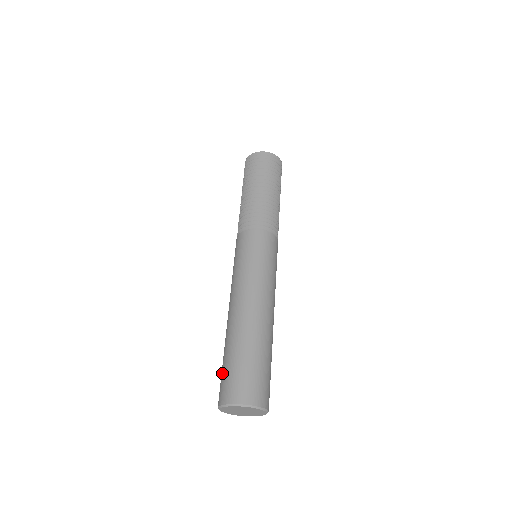
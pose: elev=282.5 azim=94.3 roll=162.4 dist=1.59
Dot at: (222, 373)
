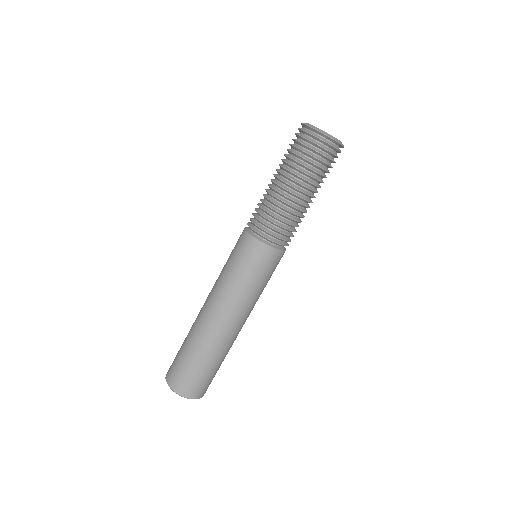
Dot at: (178, 359)
